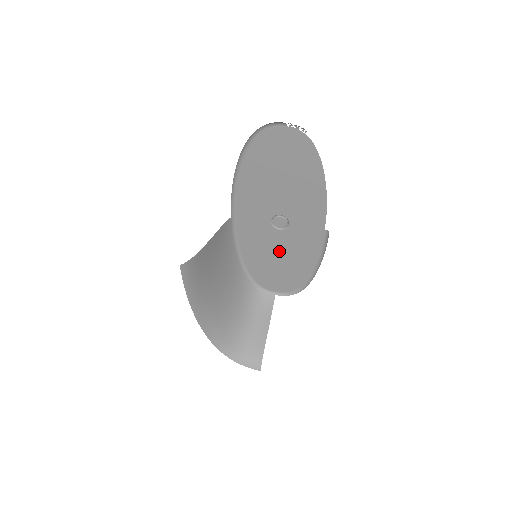
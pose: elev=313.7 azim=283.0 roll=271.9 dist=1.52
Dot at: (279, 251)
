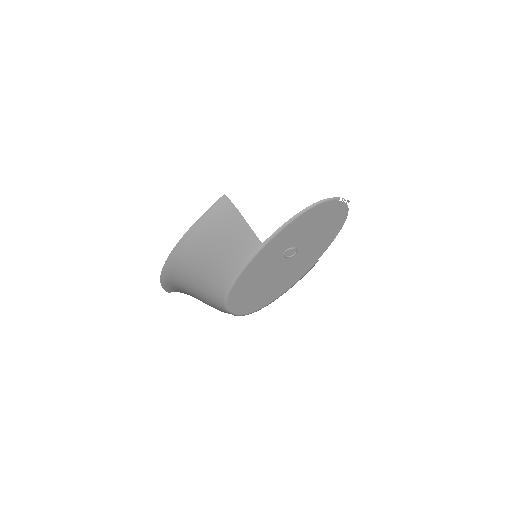
Dot at: (271, 274)
